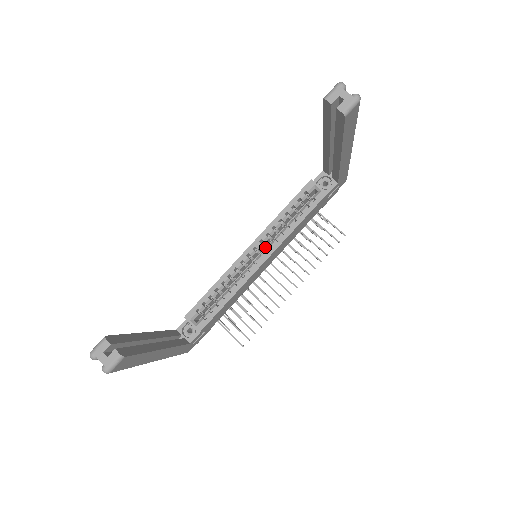
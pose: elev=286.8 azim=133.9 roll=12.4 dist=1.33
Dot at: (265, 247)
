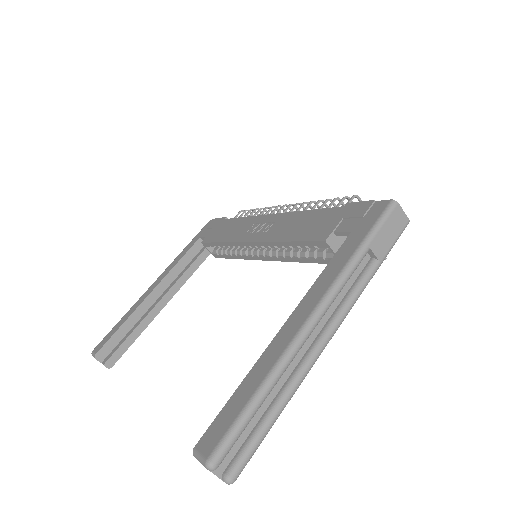
Dot at: occluded
